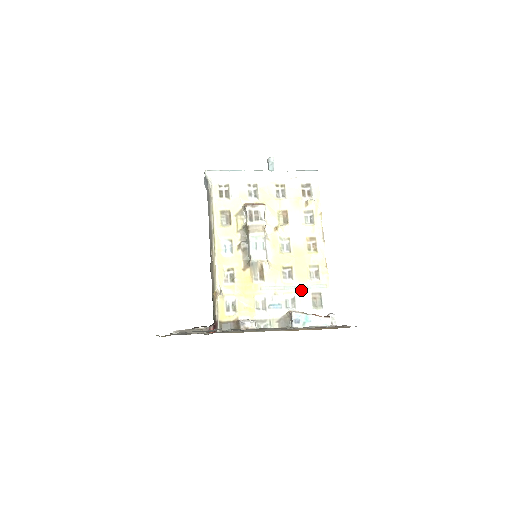
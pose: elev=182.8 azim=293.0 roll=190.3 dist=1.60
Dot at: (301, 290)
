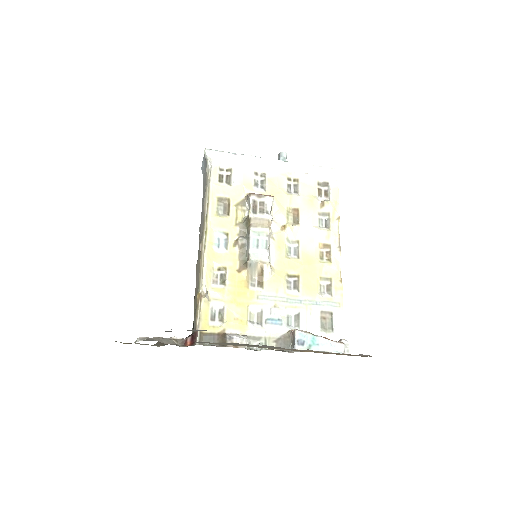
Dot at: (308, 306)
